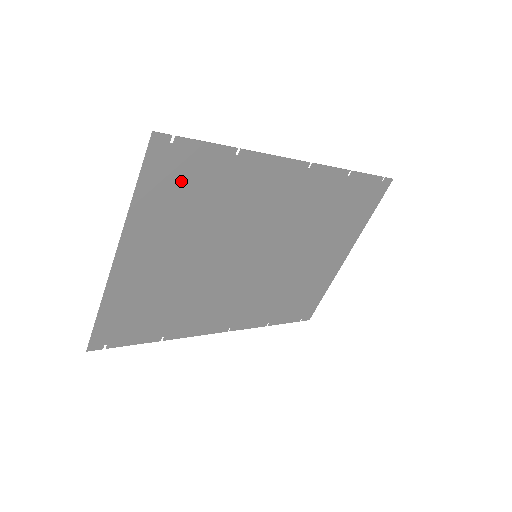
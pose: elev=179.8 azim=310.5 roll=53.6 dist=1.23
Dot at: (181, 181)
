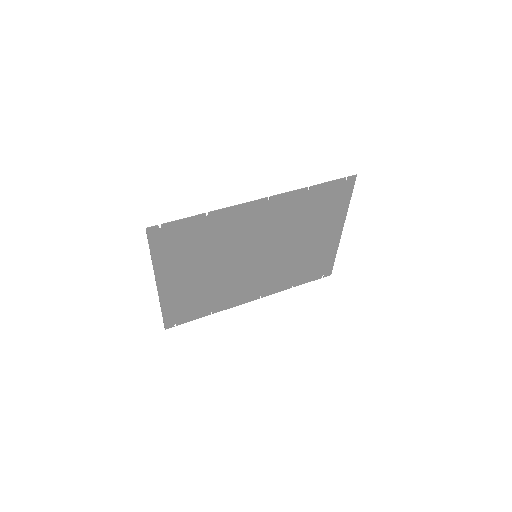
Dot at: (177, 241)
